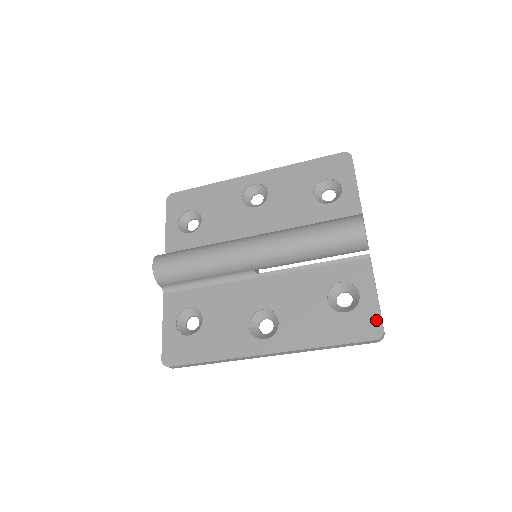
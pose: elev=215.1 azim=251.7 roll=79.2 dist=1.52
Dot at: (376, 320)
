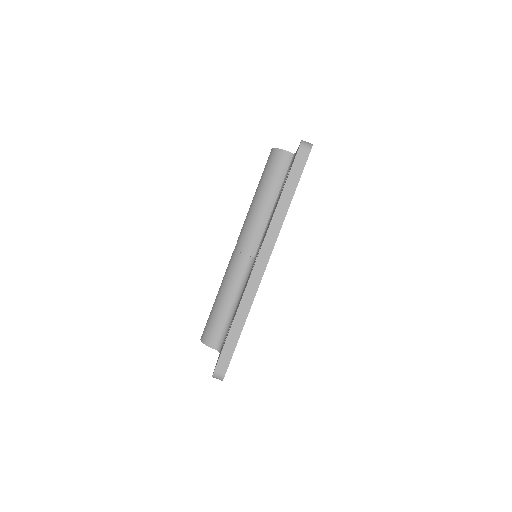
Dot at: occluded
